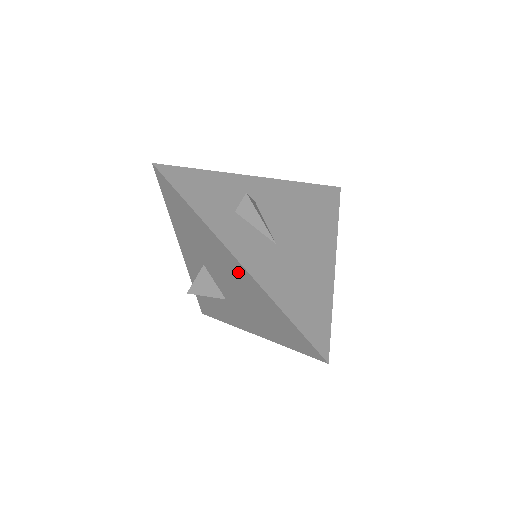
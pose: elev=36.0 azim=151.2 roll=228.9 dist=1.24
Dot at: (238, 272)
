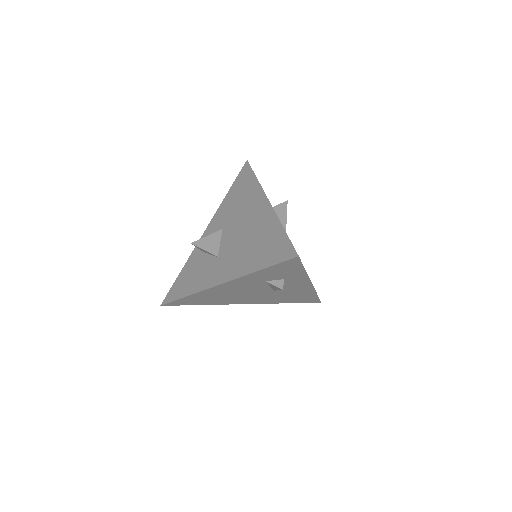
Dot at: (260, 212)
